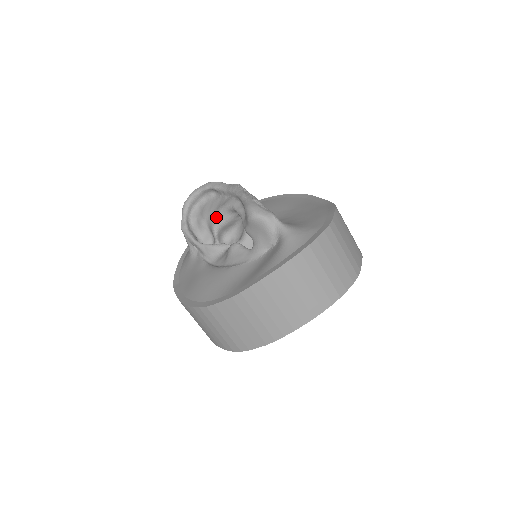
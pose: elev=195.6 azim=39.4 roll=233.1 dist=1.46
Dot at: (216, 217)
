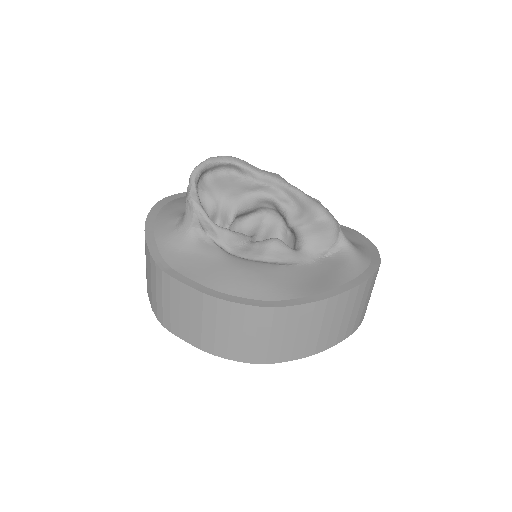
Dot at: (241, 200)
